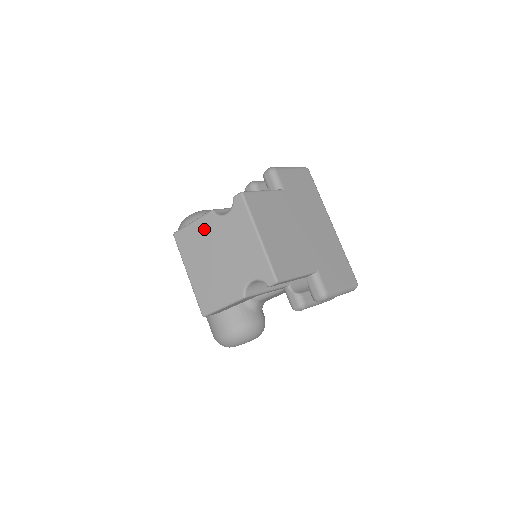
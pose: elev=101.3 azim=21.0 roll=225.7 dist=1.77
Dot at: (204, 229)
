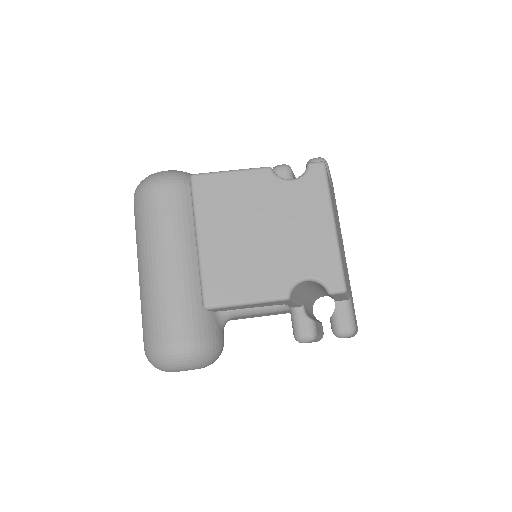
Dot at: (250, 186)
